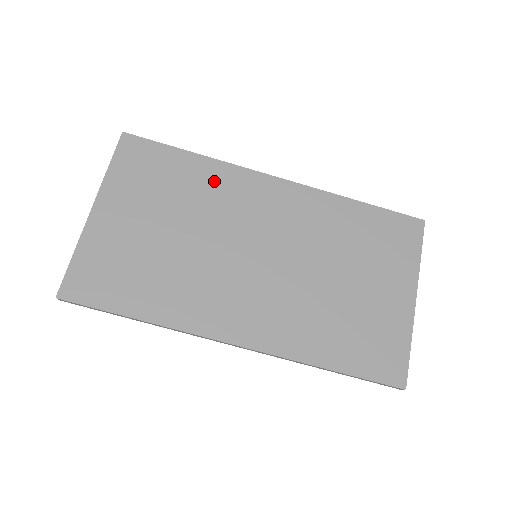
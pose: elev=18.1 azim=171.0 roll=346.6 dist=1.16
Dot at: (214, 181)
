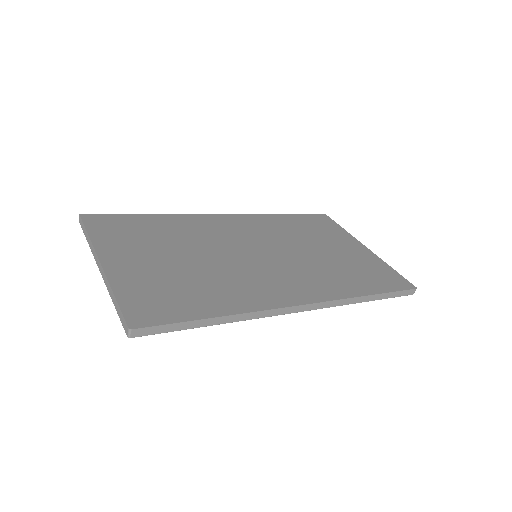
Dot at: (183, 224)
